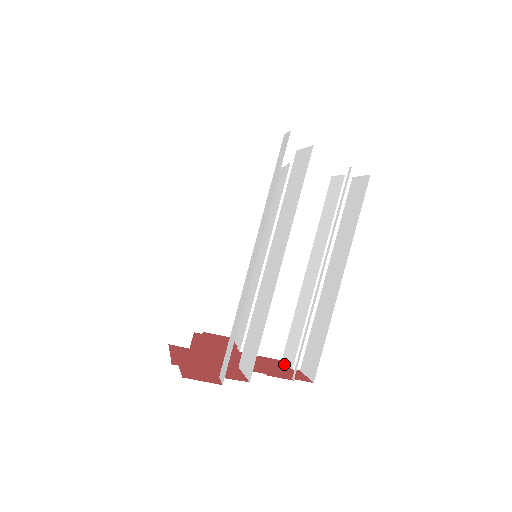
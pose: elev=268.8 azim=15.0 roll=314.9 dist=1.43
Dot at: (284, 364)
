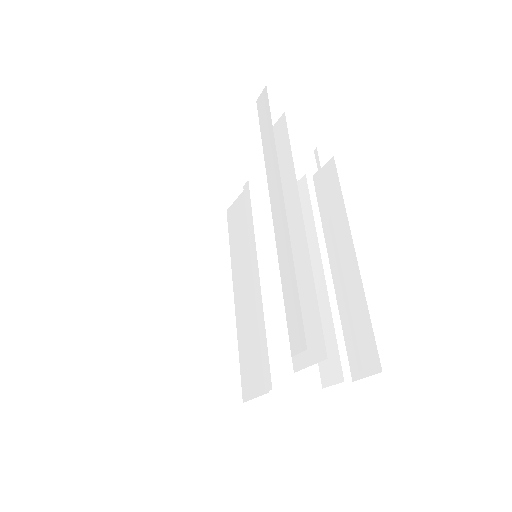
Dot at: (330, 385)
